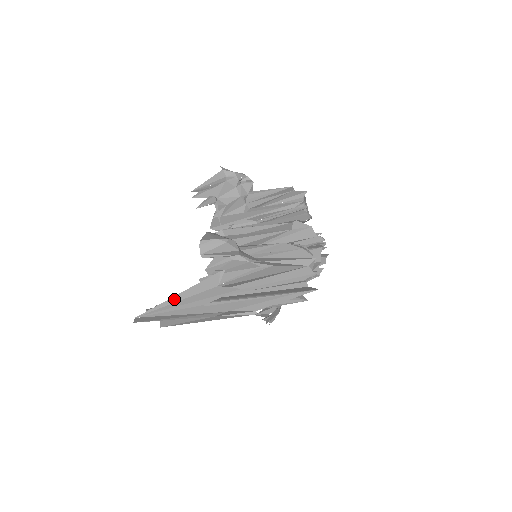
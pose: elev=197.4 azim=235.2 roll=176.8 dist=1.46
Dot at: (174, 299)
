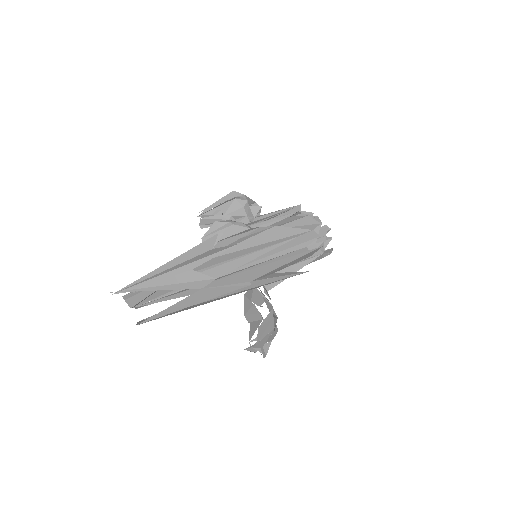
Dot at: (161, 268)
